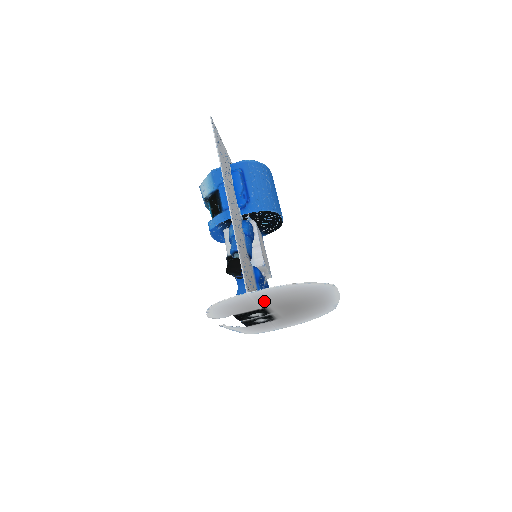
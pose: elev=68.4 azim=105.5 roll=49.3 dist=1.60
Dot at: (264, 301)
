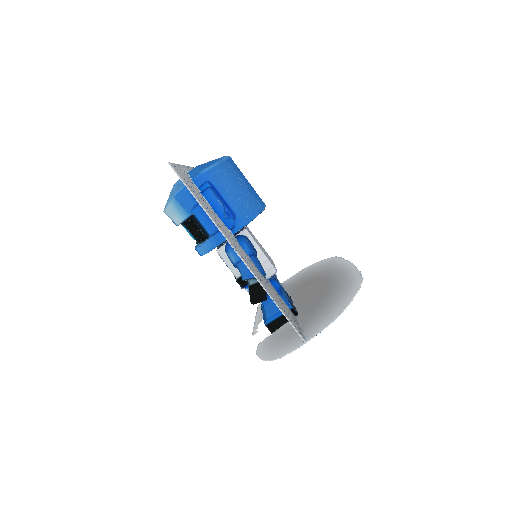
Dot at: (306, 321)
